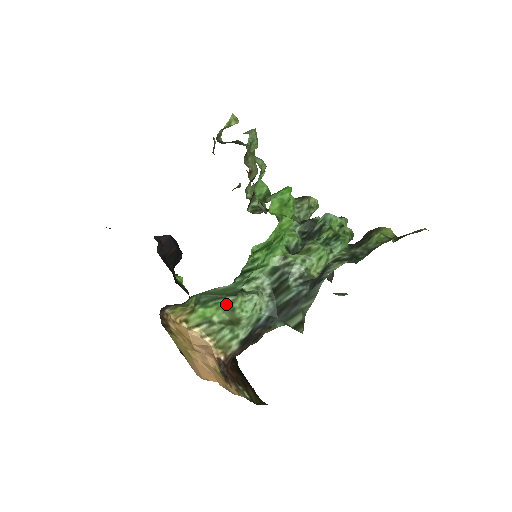
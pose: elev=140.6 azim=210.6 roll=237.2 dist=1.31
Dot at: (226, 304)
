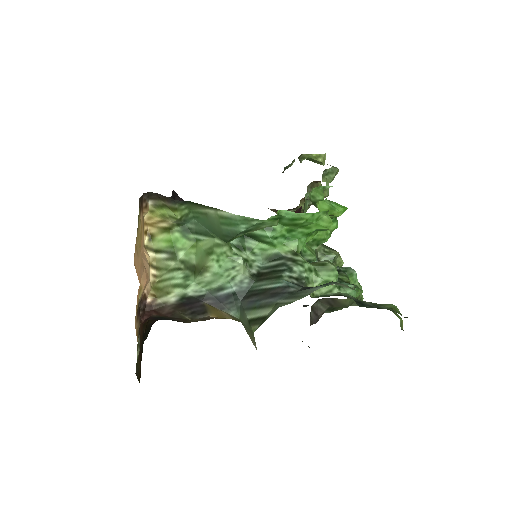
Dot at: (208, 244)
